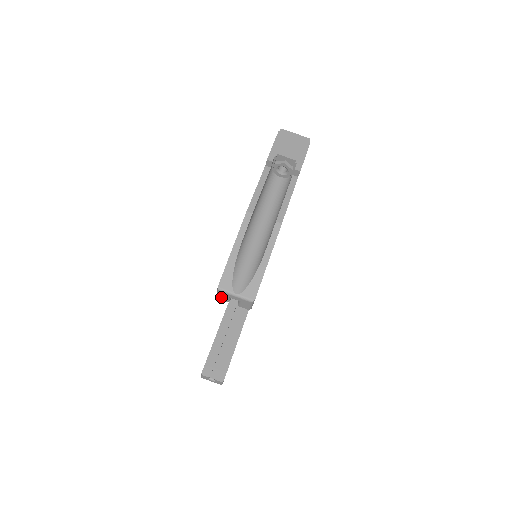
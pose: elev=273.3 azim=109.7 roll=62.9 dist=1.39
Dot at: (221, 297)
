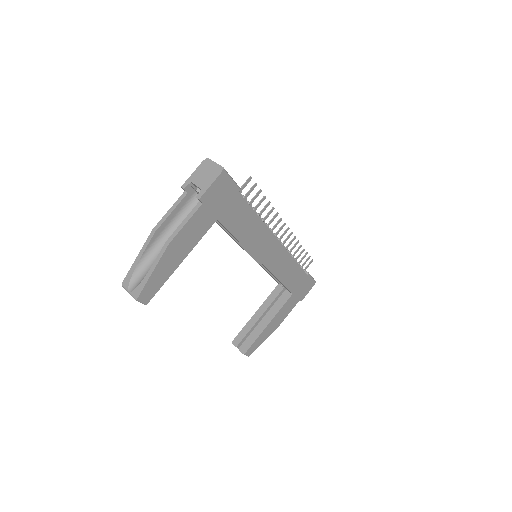
Dot at: occluded
